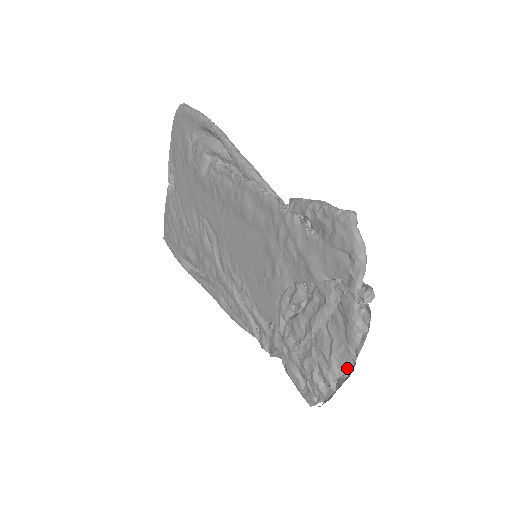
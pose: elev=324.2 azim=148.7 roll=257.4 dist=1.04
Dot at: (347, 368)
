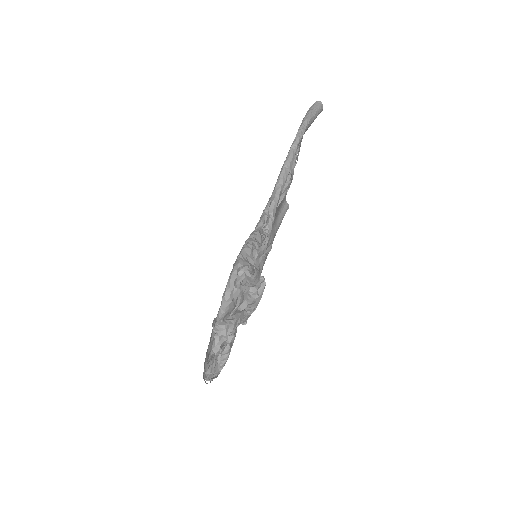
Dot at: (212, 370)
